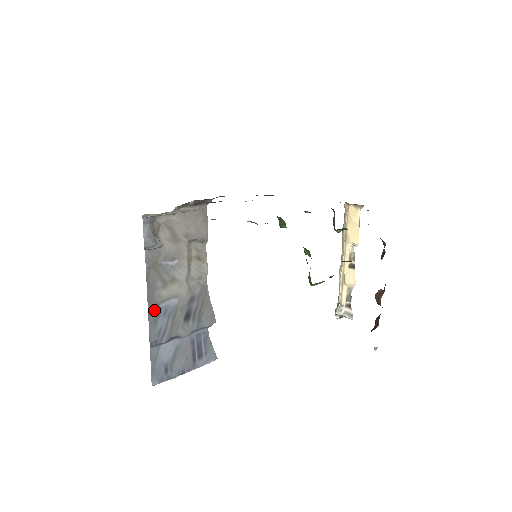
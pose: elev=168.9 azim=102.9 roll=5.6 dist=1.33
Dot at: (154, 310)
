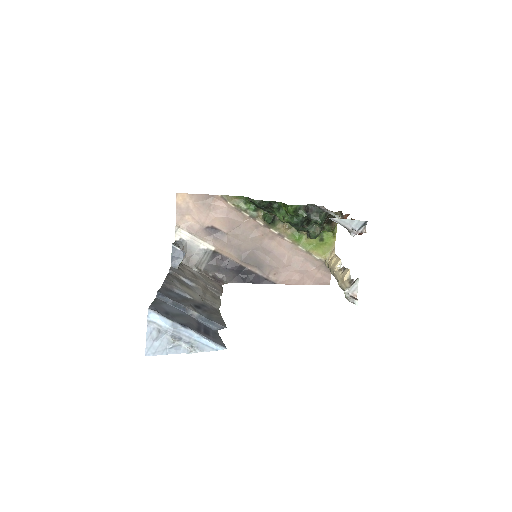
Dot at: (168, 288)
